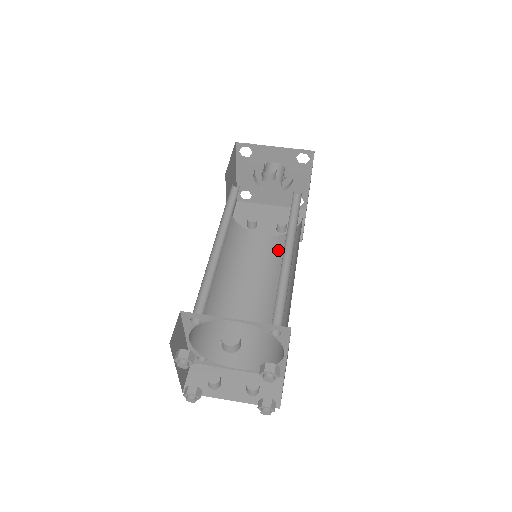
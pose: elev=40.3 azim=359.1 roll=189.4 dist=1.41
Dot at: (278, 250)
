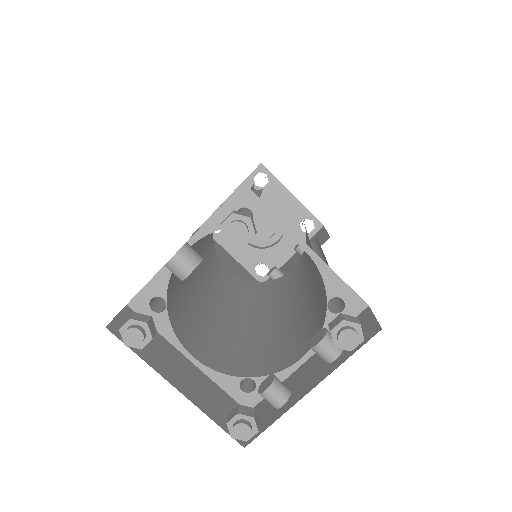
Dot at: (305, 258)
